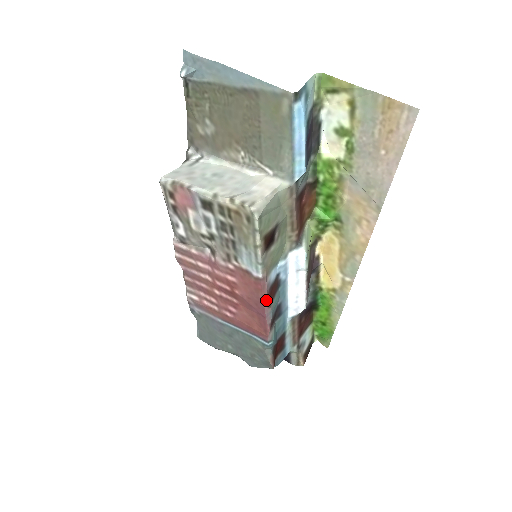
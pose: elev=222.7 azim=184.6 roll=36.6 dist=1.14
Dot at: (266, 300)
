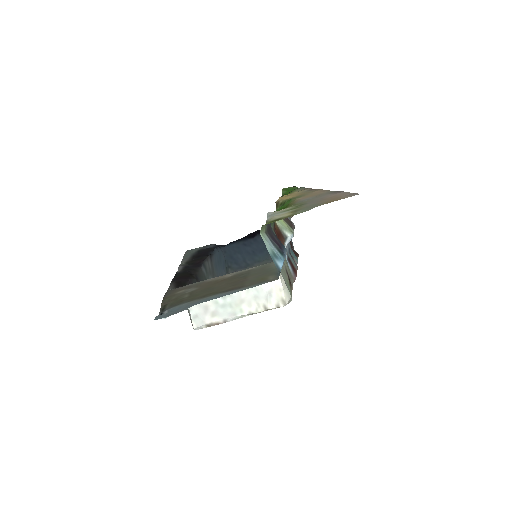
Dot at: occluded
